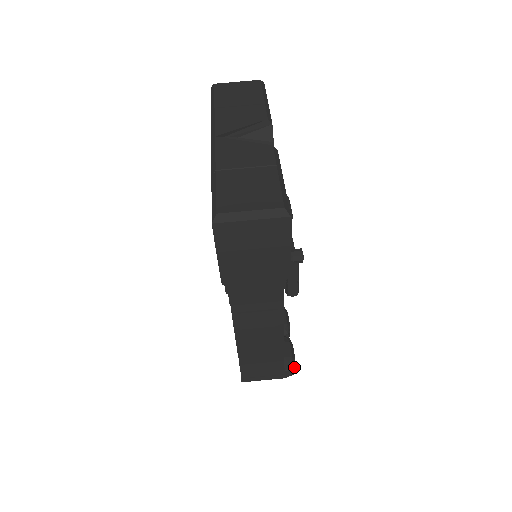
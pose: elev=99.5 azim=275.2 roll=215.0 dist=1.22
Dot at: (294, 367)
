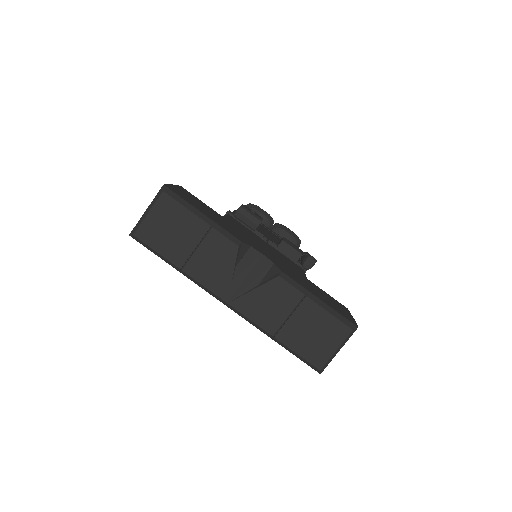
Dot at: (299, 239)
